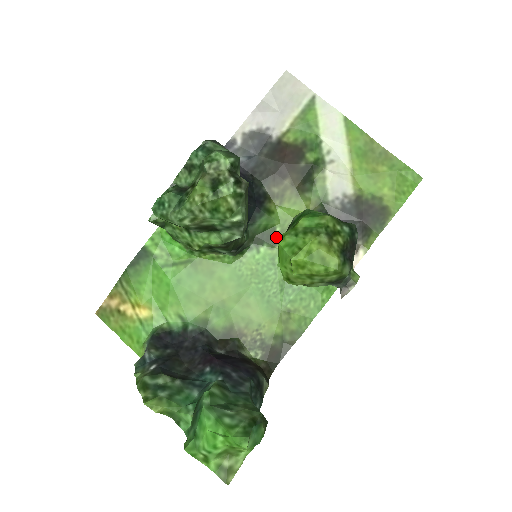
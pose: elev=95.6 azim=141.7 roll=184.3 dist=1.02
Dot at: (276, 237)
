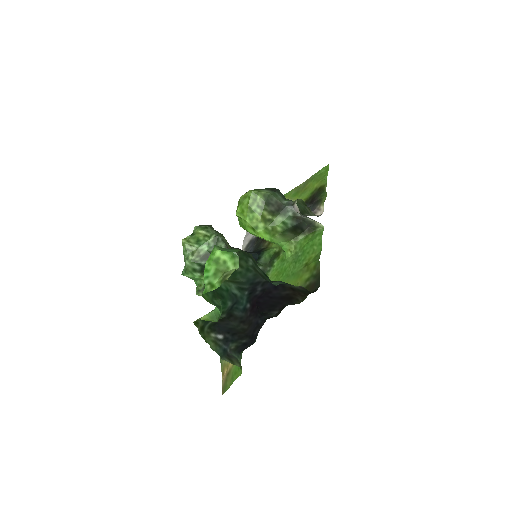
Dot at: (278, 253)
